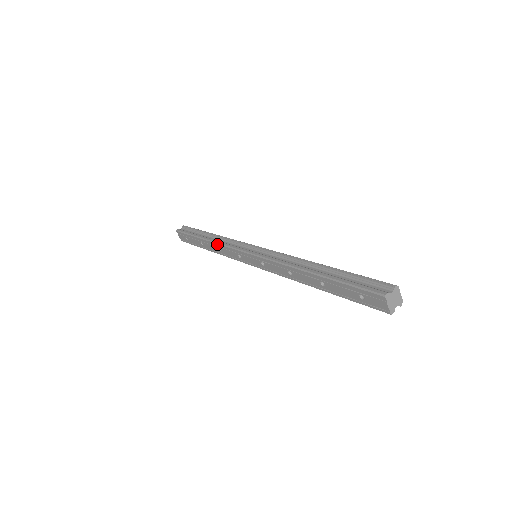
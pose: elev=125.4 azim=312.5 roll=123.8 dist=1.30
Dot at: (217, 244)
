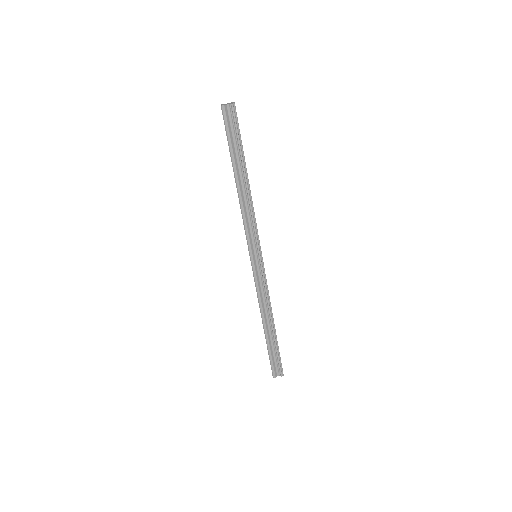
Dot at: occluded
